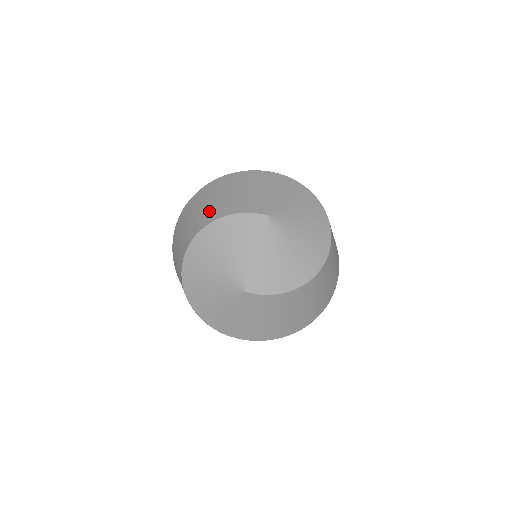
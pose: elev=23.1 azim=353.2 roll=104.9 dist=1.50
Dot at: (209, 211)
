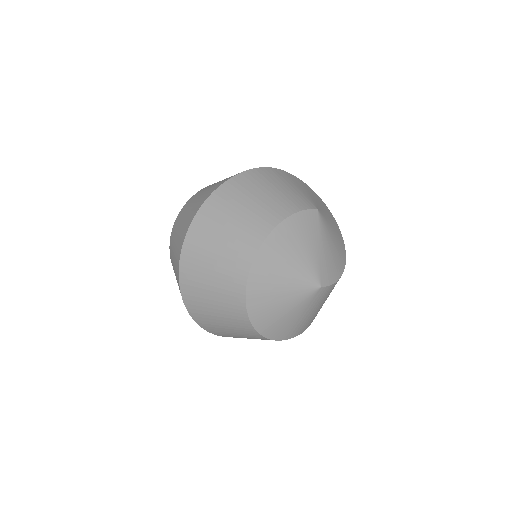
Dot at: (257, 217)
